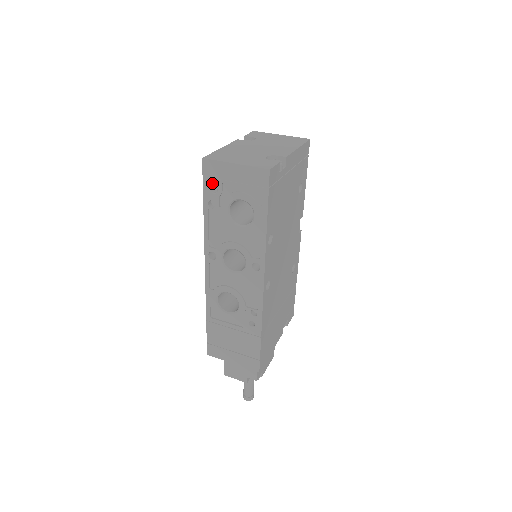
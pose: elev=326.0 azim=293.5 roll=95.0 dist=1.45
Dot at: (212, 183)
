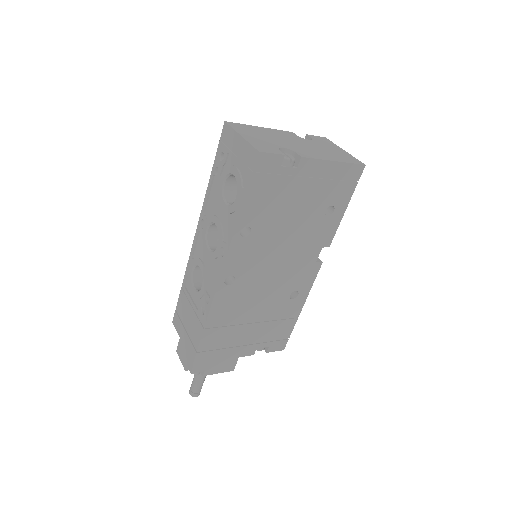
Dot at: (223, 149)
